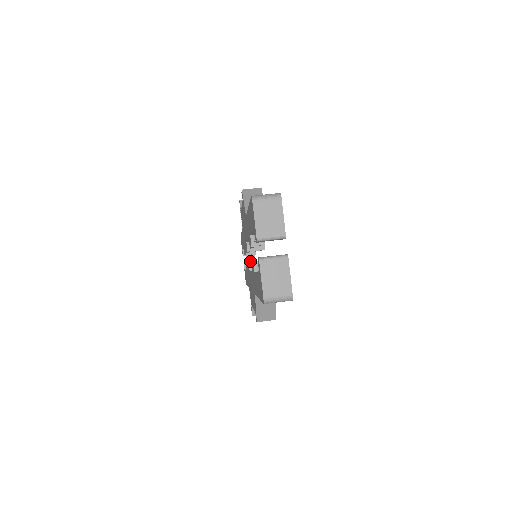
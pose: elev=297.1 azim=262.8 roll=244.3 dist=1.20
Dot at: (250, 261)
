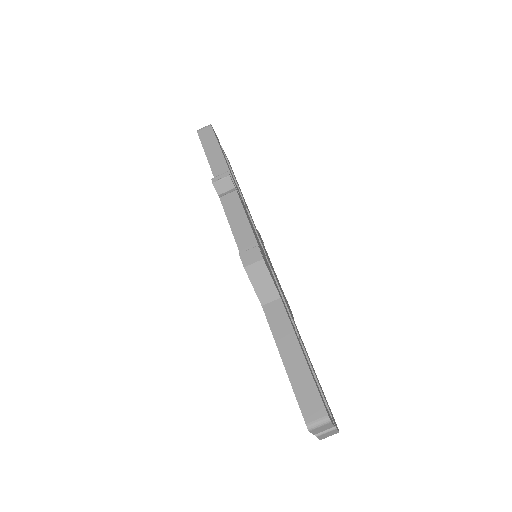
Dot at: occluded
